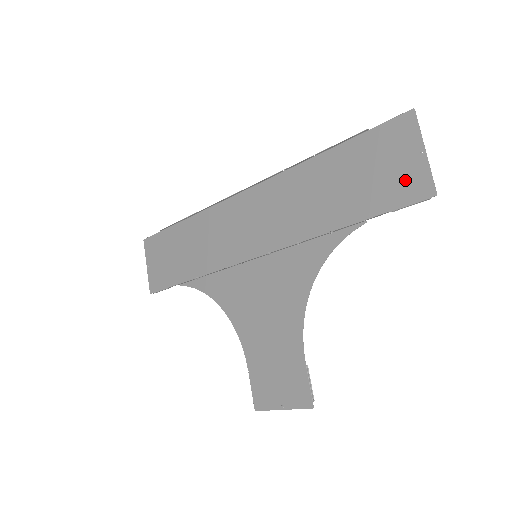
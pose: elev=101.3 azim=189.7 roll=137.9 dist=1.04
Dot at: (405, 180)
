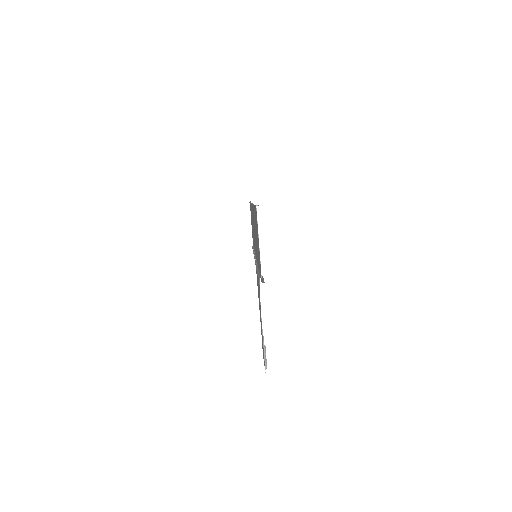
Dot at: (259, 260)
